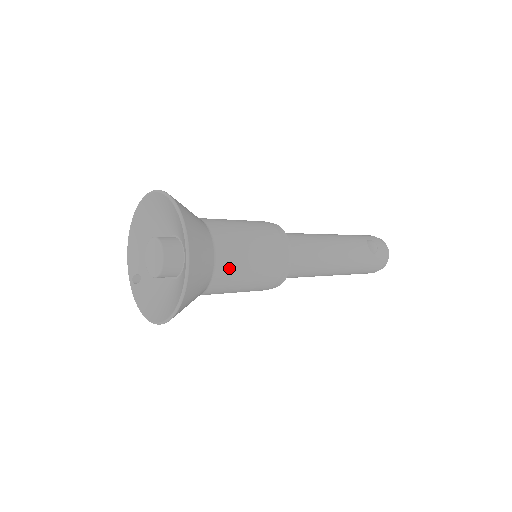
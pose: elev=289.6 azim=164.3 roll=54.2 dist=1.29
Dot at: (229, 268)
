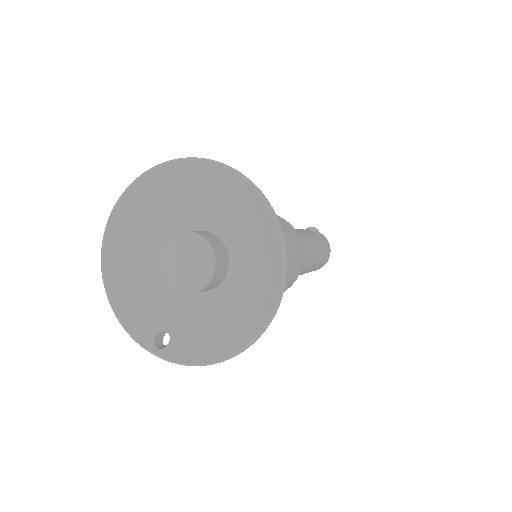
Dot at: occluded
